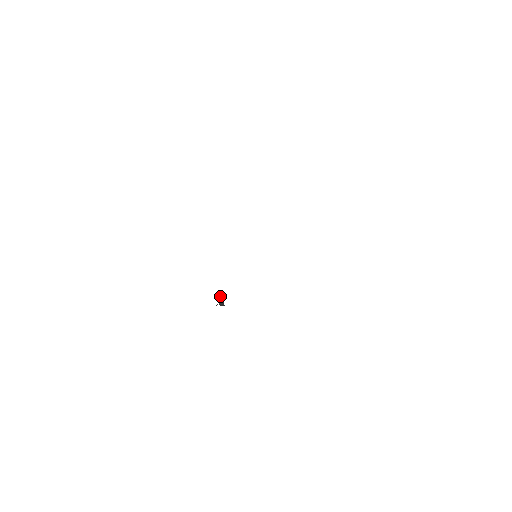
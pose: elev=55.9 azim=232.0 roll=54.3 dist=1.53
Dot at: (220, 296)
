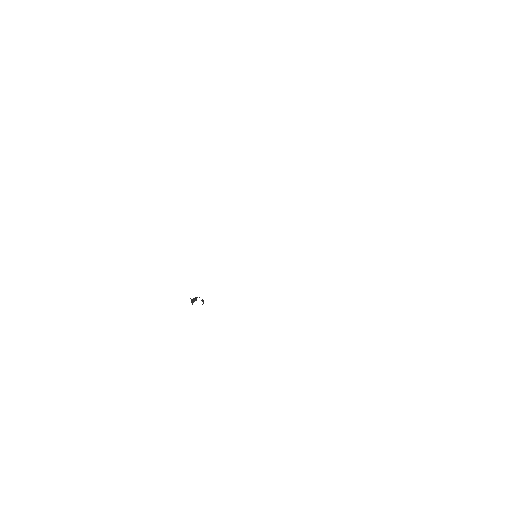
Dot at: occluded
